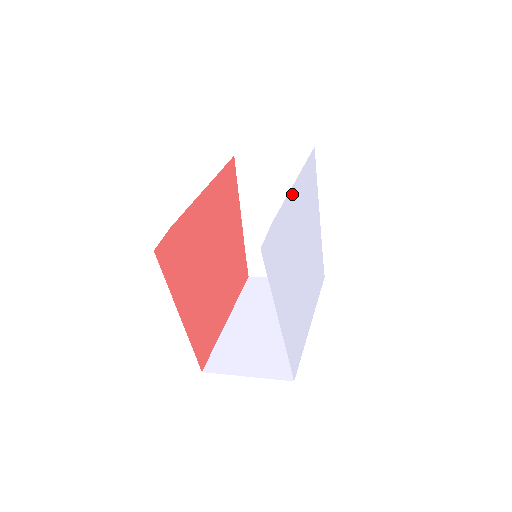
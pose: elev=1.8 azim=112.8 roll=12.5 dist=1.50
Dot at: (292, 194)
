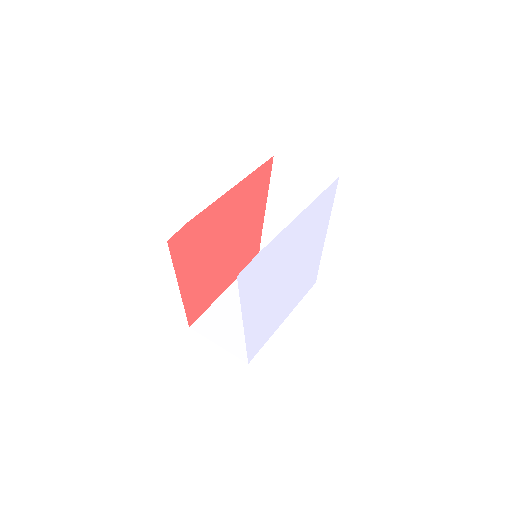
Dot at: (292, 225)
